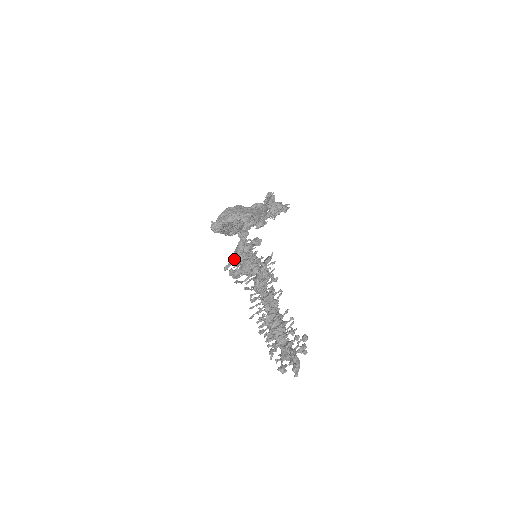
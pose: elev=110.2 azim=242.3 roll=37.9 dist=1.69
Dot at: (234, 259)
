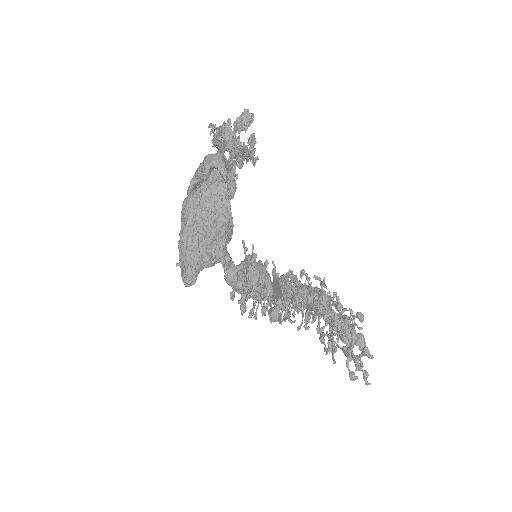
Dot at: occluded
